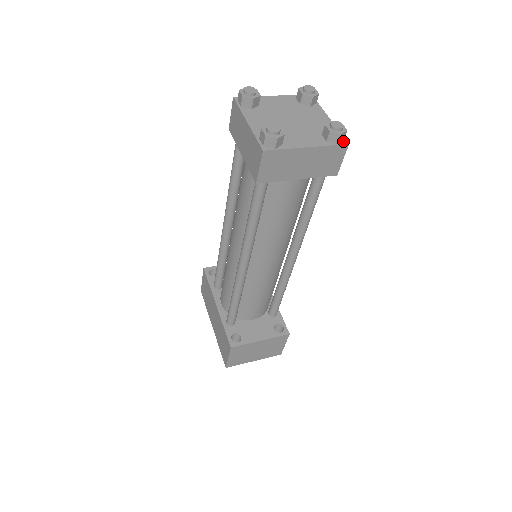
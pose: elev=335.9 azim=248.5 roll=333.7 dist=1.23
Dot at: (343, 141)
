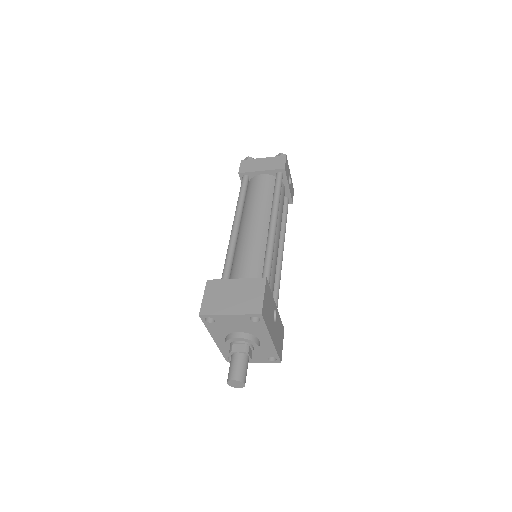
Dot at: occluded
